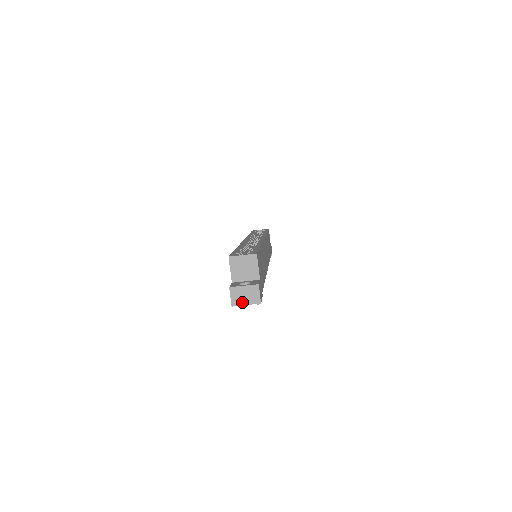
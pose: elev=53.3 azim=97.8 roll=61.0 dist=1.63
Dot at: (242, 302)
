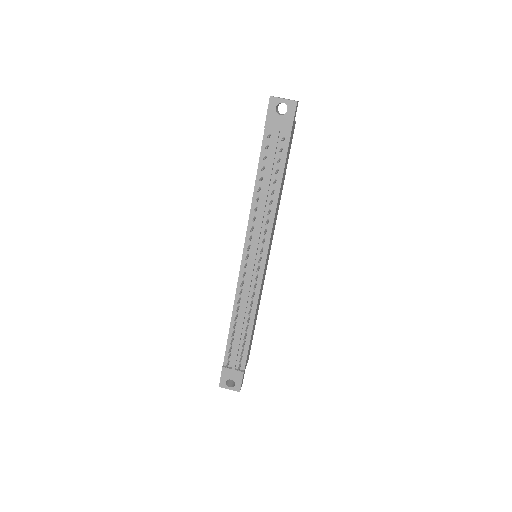
Dot at: (280, 98)
